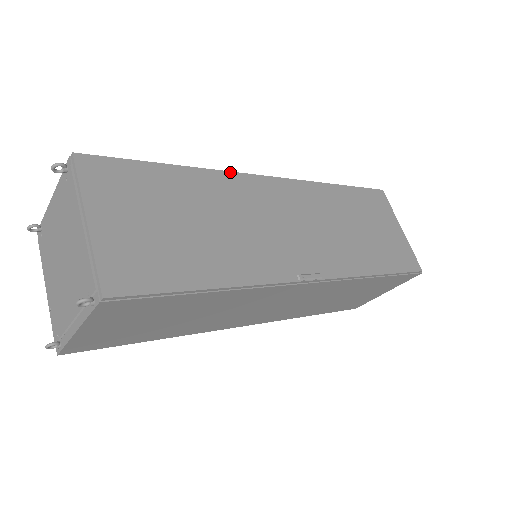
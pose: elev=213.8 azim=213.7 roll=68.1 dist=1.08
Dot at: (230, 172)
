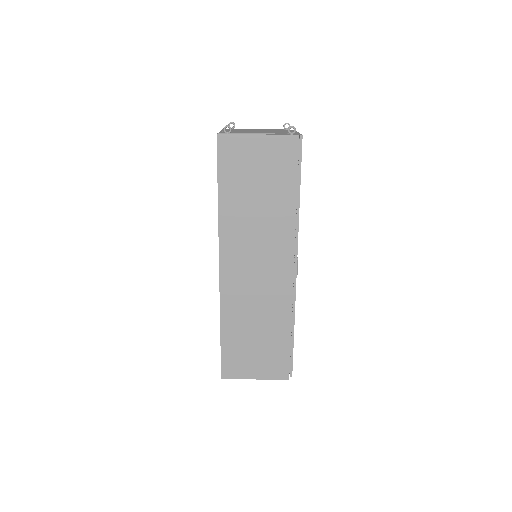
Dot at: occluded
